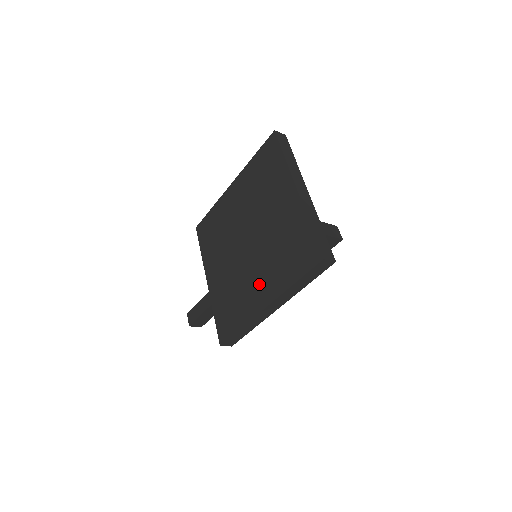
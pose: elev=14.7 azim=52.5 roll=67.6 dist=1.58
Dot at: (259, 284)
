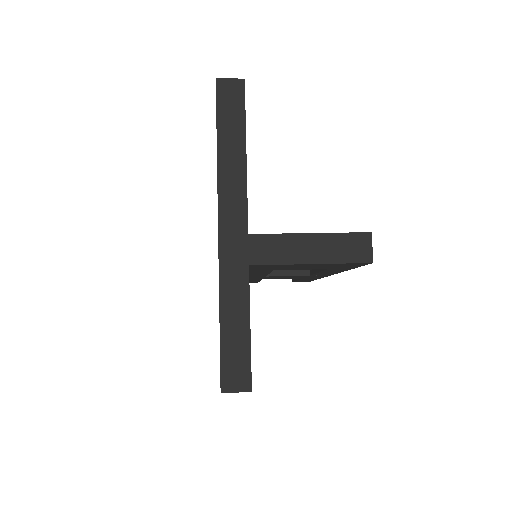
Dot at: occluded
